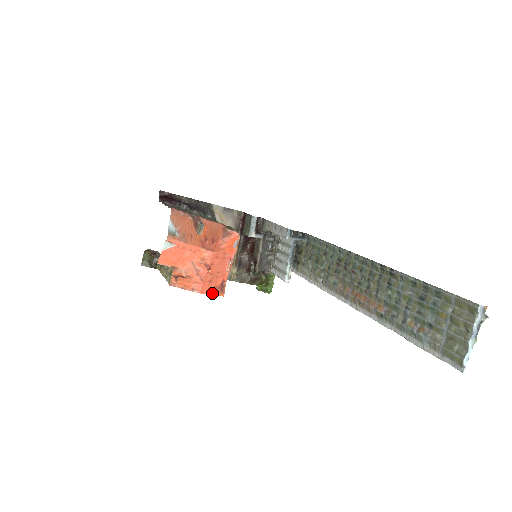
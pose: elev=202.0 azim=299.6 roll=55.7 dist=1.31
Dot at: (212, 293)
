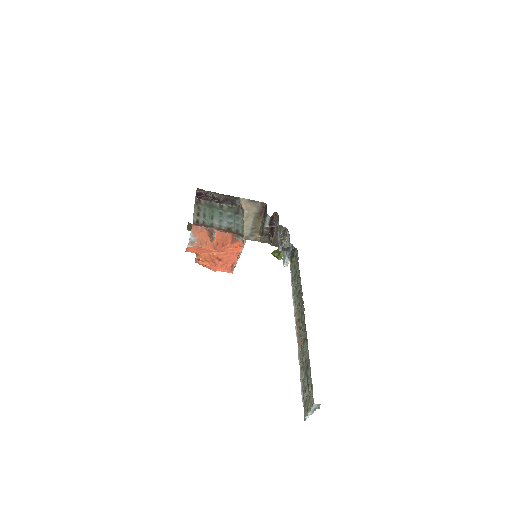
Dot at: (224, 271)
